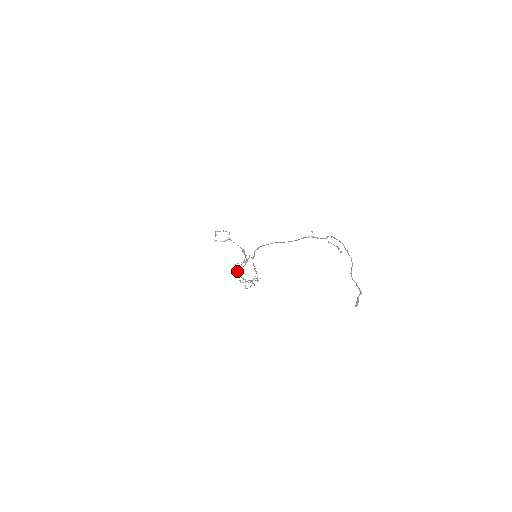
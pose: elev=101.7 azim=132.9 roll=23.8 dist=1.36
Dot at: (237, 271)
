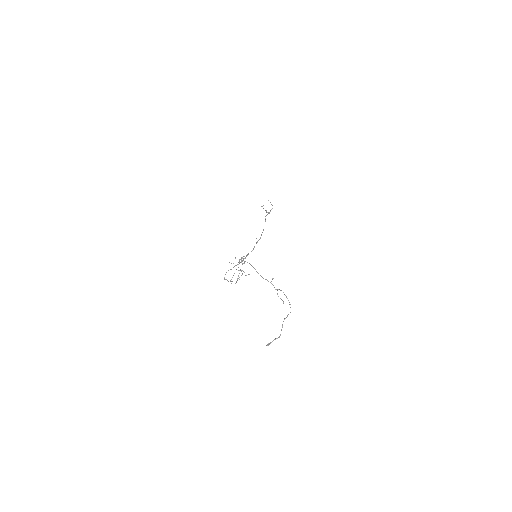
Dot at: occluded
